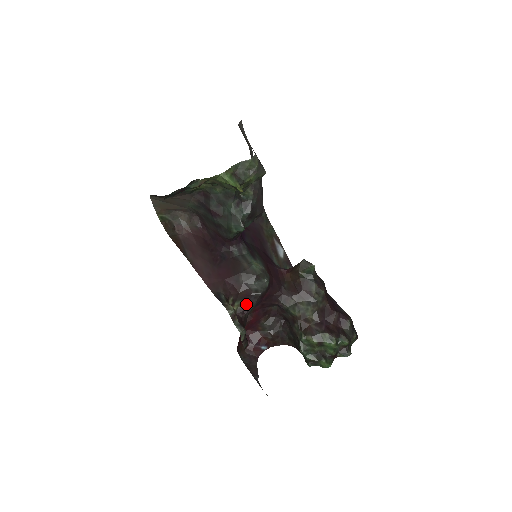
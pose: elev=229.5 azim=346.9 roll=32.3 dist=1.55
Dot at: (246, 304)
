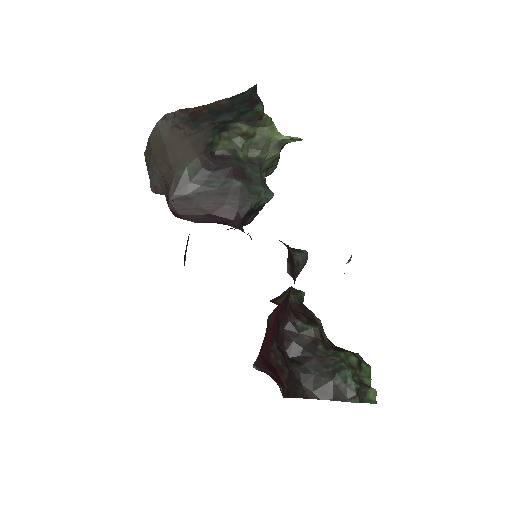
Dot at: (292, 274)
